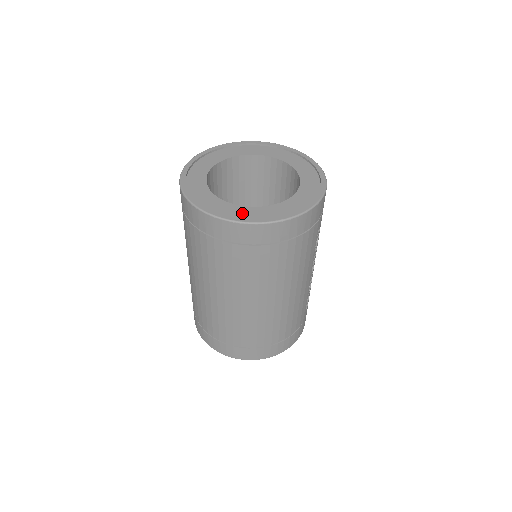
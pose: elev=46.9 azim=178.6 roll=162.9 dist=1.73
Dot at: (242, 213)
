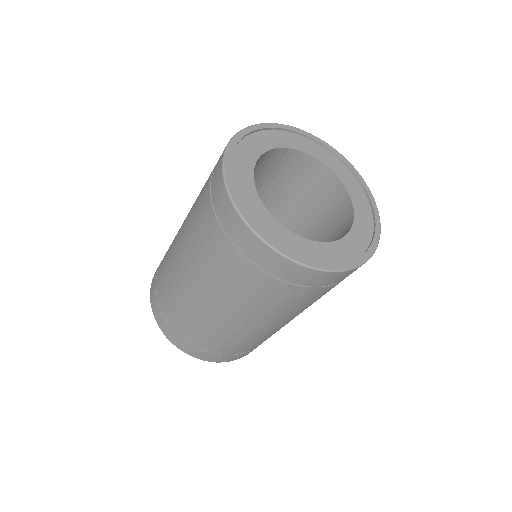
Dot at: (342, 252)
